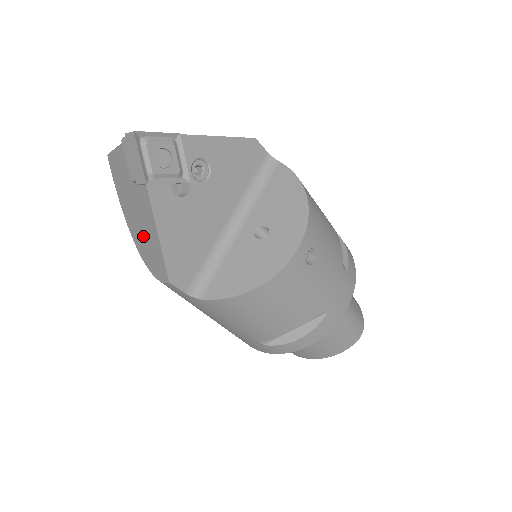
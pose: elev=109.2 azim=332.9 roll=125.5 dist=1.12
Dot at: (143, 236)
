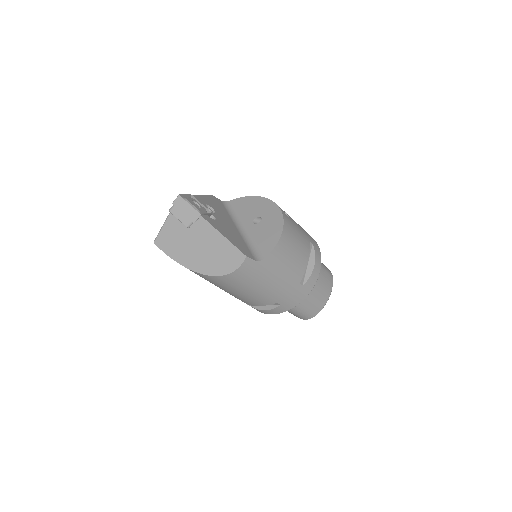
Dot at: (210, 256)
